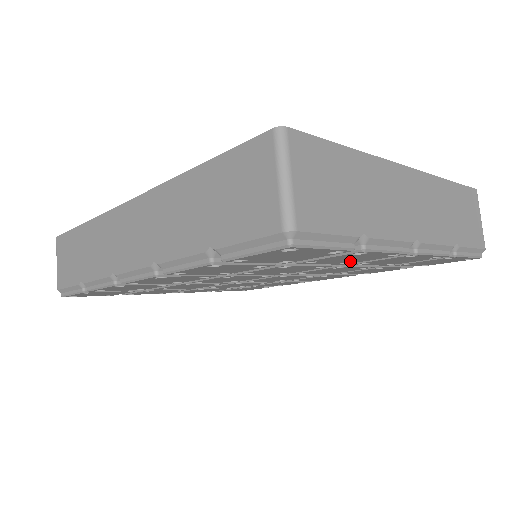
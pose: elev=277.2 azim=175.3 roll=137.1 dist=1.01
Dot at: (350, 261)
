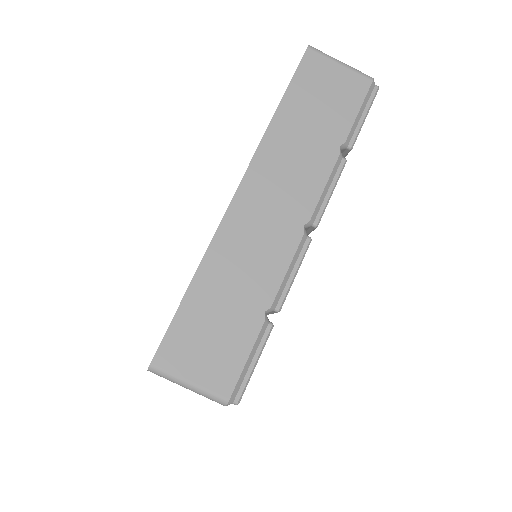
Dot at: occluded
